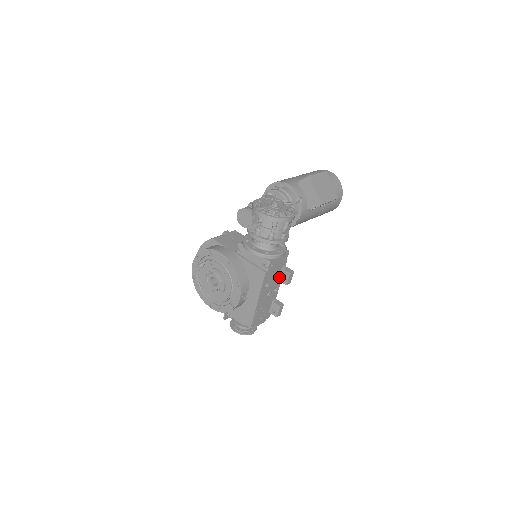
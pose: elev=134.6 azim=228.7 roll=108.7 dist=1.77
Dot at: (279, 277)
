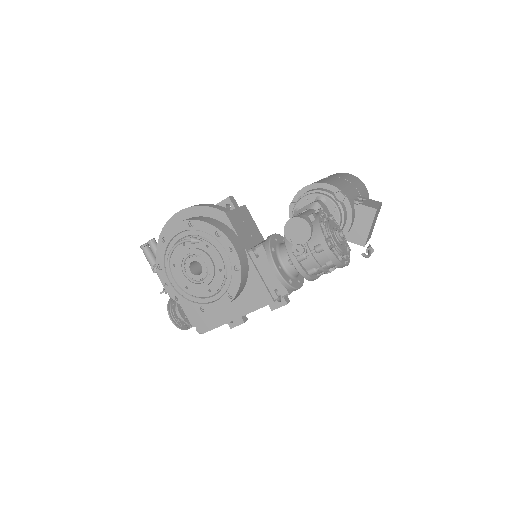
Dot at: occluded
